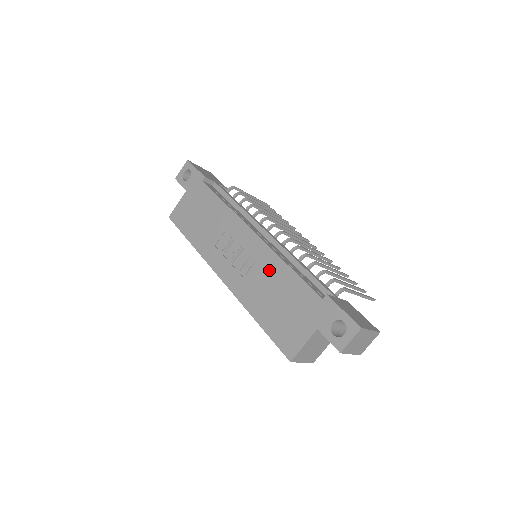
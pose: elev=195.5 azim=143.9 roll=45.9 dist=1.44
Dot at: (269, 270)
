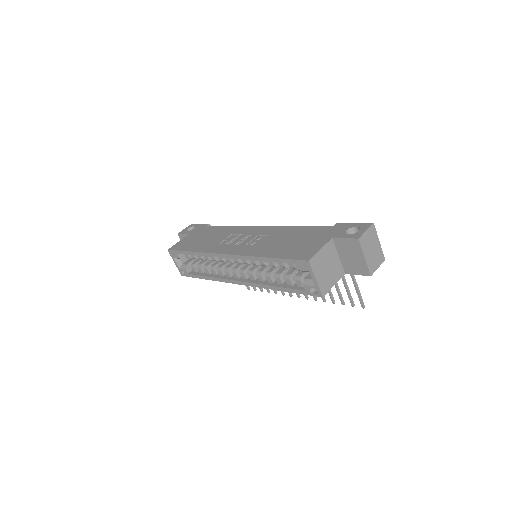
Dot at: (278, 233)
